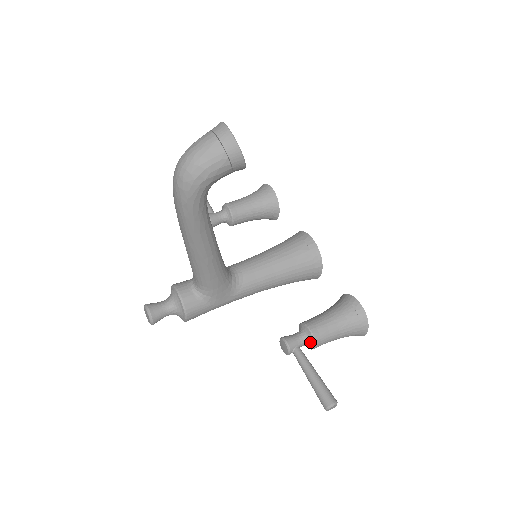
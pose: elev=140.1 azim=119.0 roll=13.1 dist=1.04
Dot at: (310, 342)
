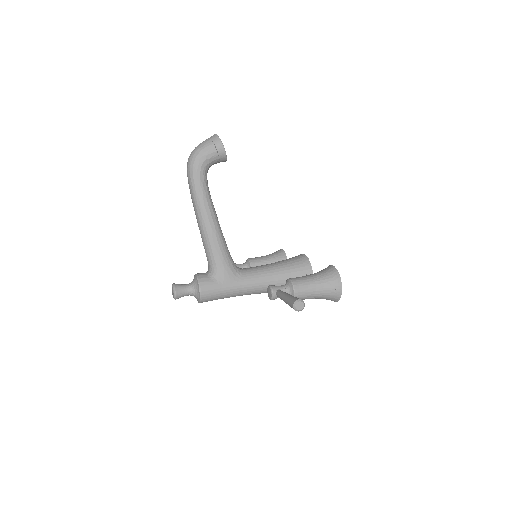
Dot at: (290, 288)
